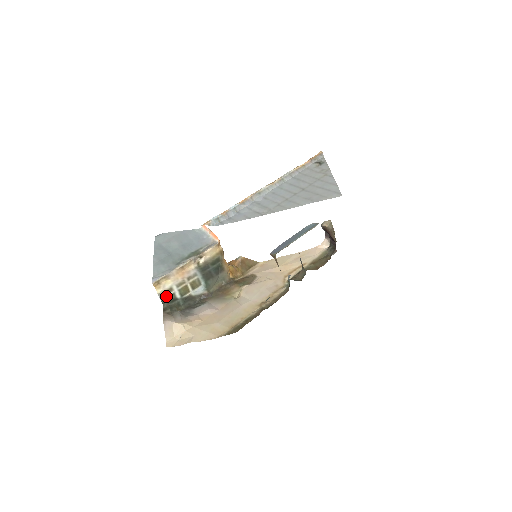
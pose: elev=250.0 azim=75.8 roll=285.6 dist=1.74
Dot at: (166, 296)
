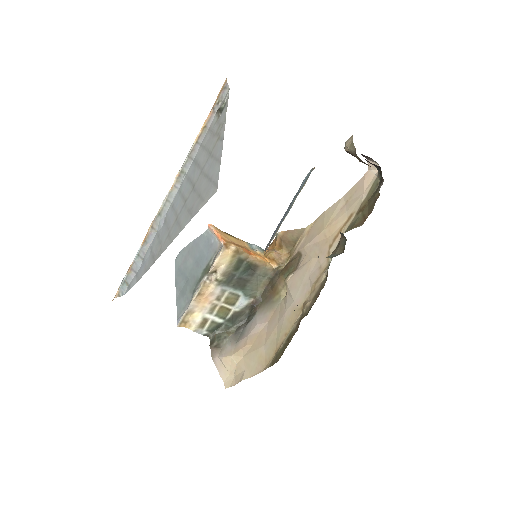
Dot at: (205, 328)
